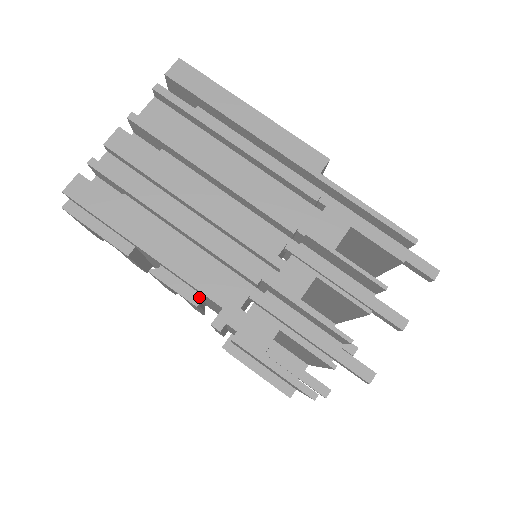
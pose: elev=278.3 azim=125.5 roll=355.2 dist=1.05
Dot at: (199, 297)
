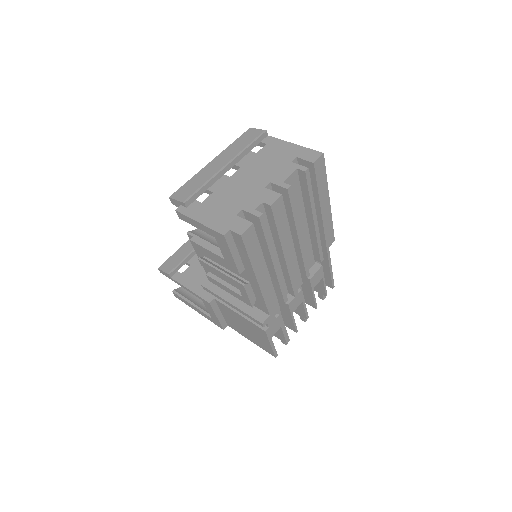
Dot at: occluded
